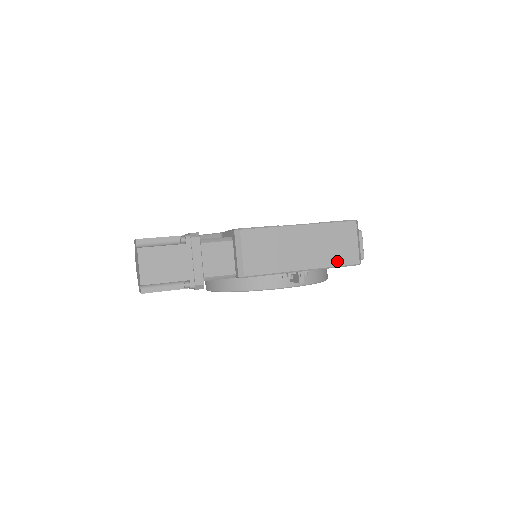
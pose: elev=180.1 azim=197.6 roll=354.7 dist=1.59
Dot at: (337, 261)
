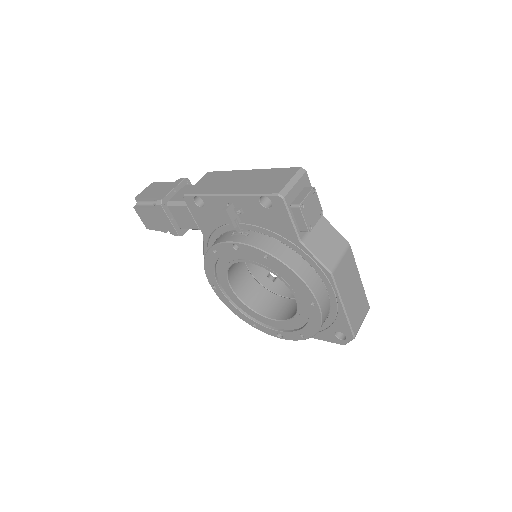
Dot at: (259, 191)
